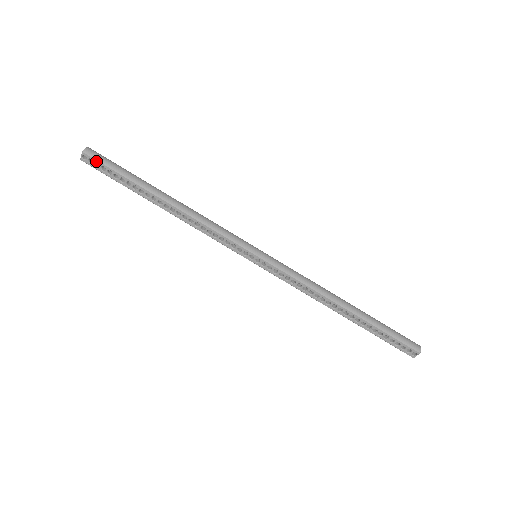
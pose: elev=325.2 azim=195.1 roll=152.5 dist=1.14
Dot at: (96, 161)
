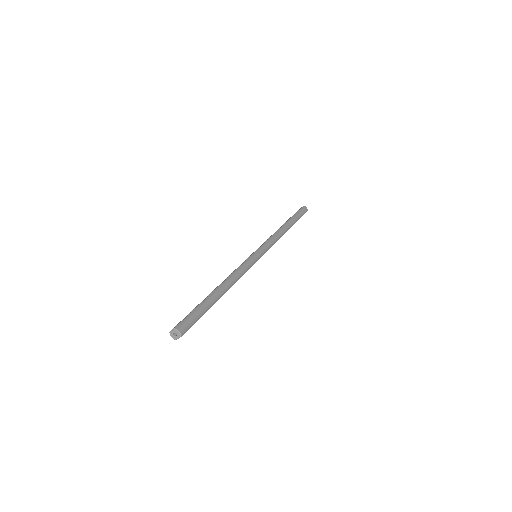
Dot at: occluded
